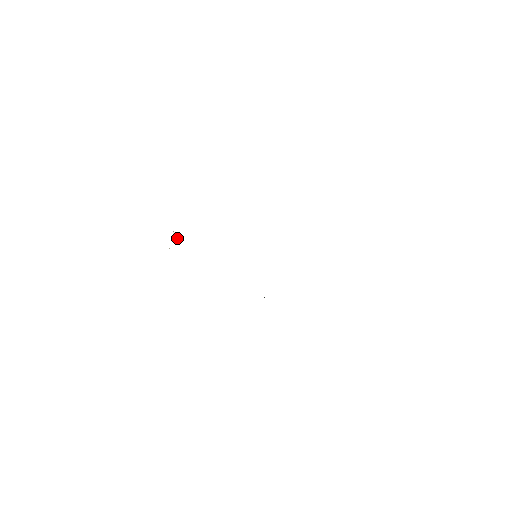
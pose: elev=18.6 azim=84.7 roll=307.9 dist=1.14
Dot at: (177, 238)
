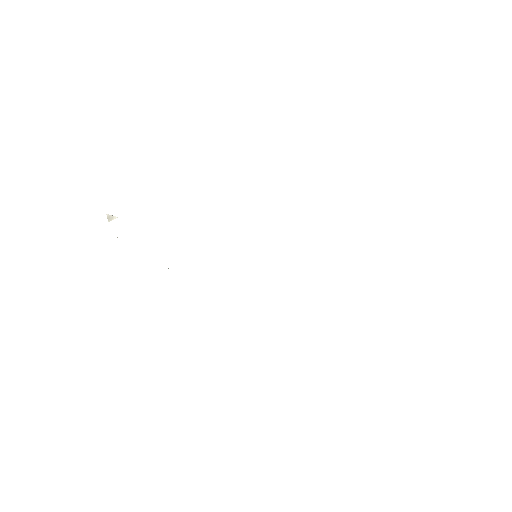
Dot at: occluded
